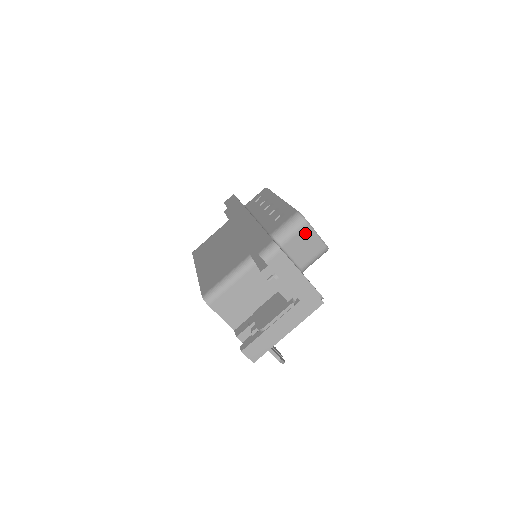
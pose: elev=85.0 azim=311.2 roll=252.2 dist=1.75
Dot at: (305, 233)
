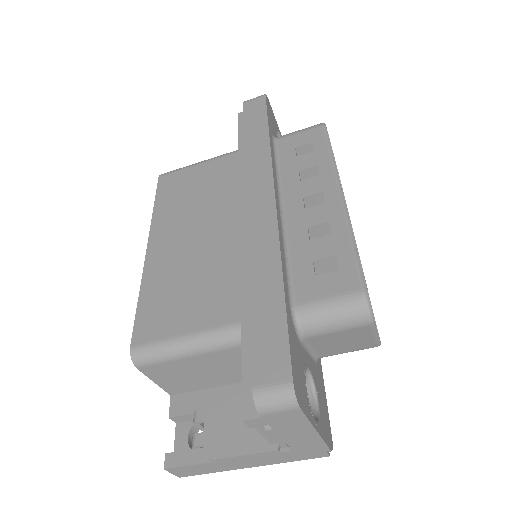
Dot at: (357, 331)
